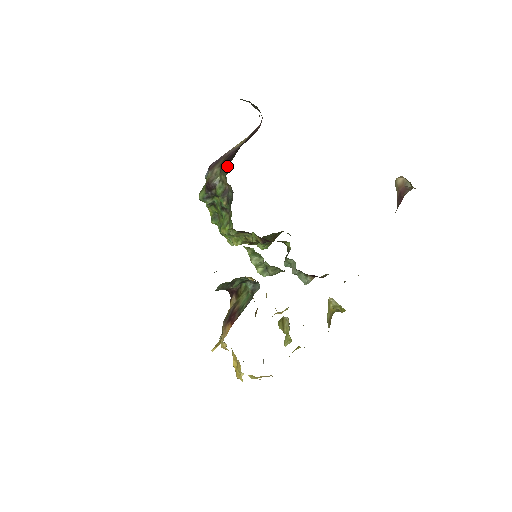
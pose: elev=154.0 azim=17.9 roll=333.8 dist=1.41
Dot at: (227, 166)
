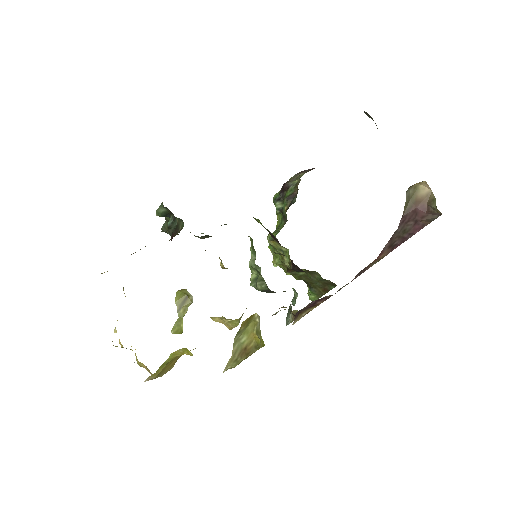
Dot at: occluded
